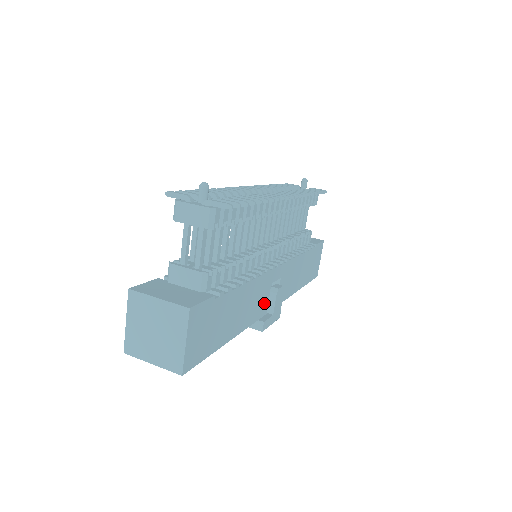
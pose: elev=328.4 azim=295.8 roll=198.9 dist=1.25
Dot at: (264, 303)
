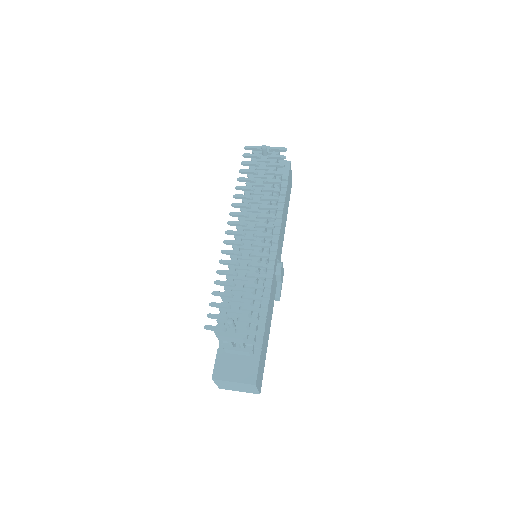
Dot at: (275, 286)
